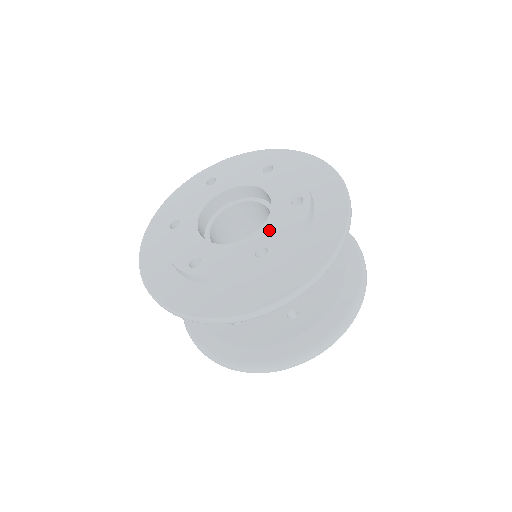
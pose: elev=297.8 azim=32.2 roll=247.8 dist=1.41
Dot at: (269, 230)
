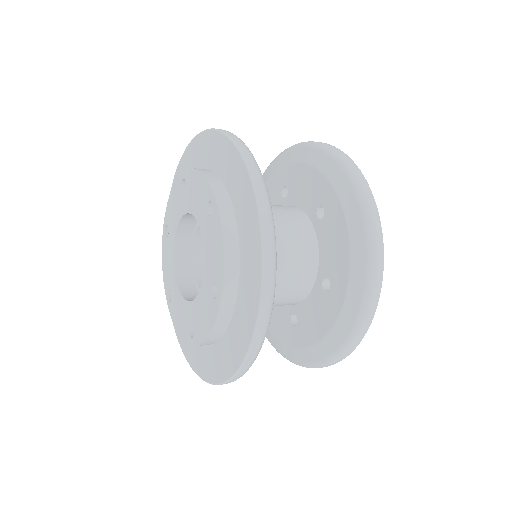
Dot at: (197, 207)
